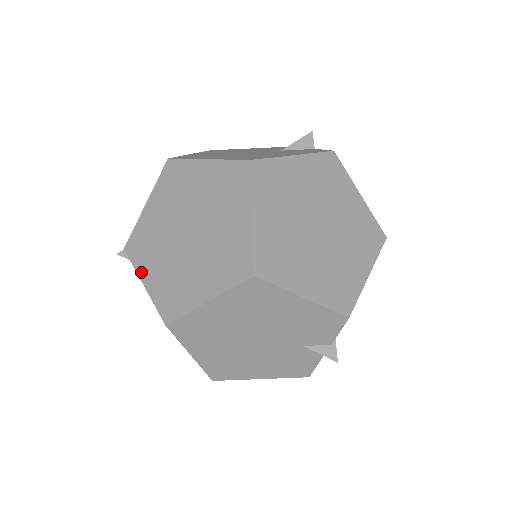
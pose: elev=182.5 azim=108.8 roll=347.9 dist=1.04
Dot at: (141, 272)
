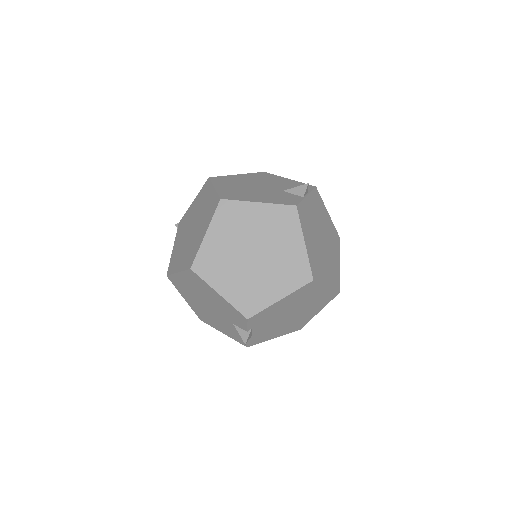
Dot at: (175, 240)
